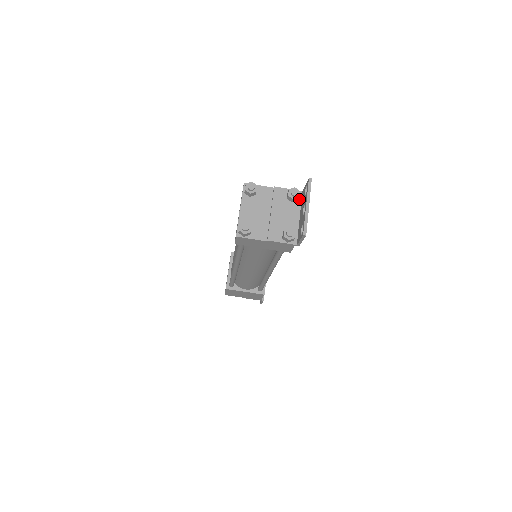
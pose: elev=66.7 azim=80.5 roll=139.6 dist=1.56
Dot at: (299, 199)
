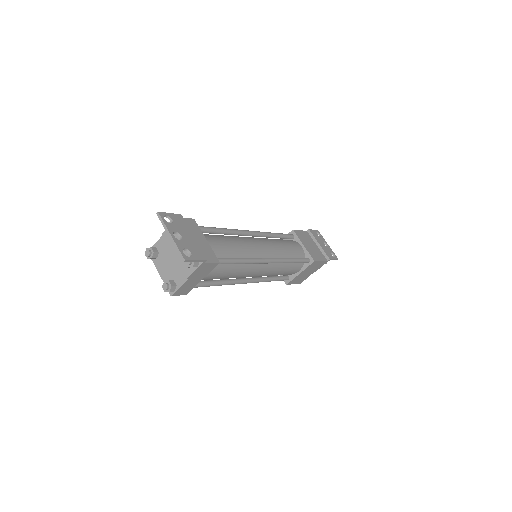
Dot at: occluded
